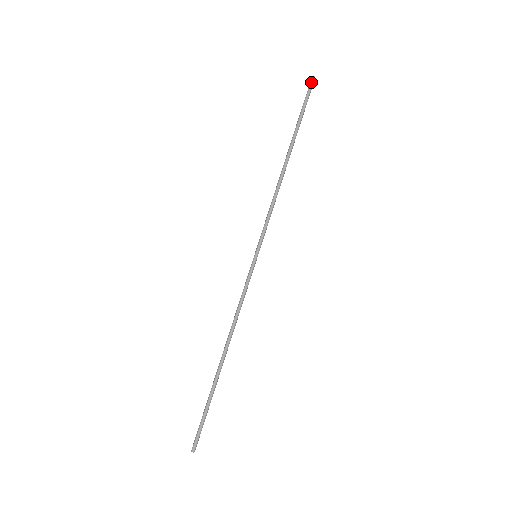
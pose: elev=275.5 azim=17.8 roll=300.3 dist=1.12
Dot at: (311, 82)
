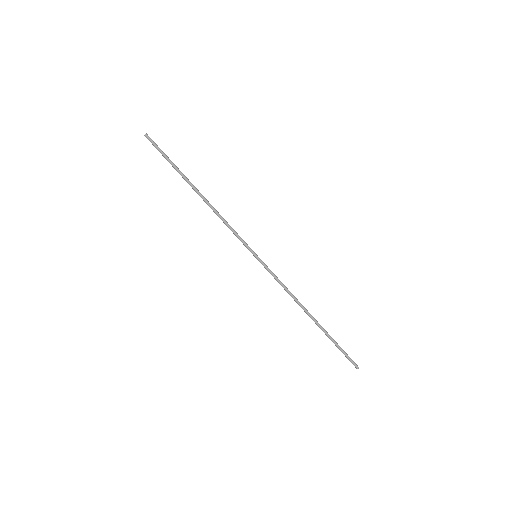
Dot at: (149, 138)
